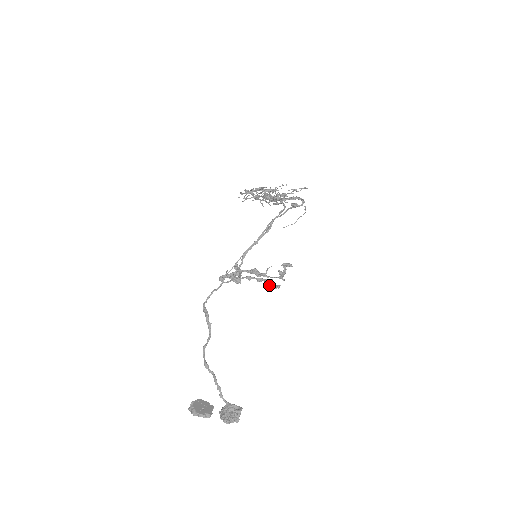
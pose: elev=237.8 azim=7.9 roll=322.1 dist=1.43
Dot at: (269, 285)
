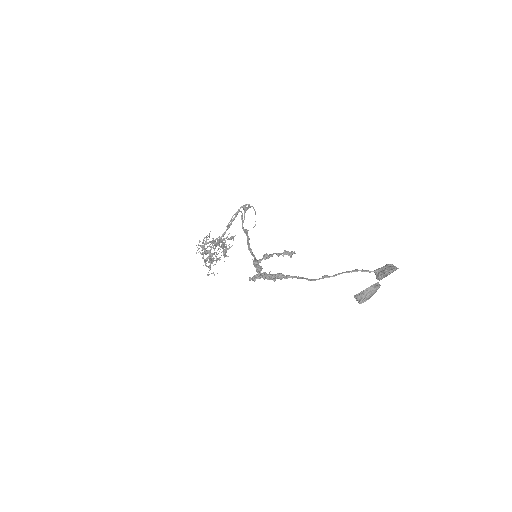
Dot at: (288, 255)
